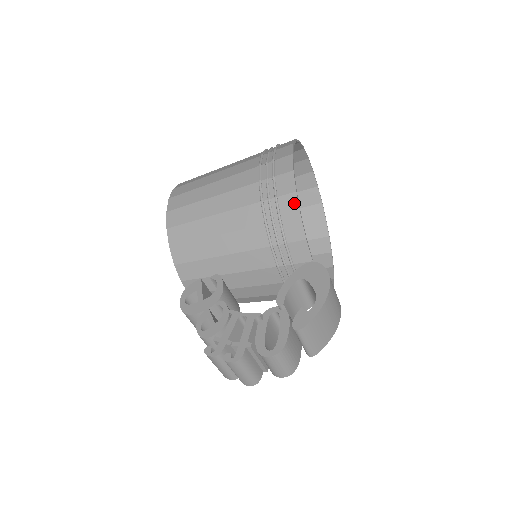
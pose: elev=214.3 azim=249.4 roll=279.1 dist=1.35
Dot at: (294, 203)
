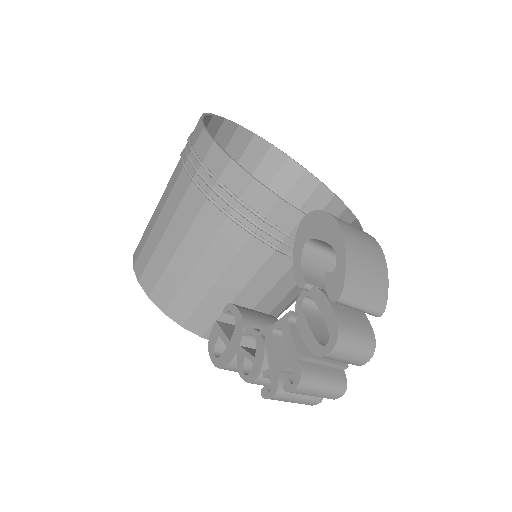
Dot at: (238, 172)
